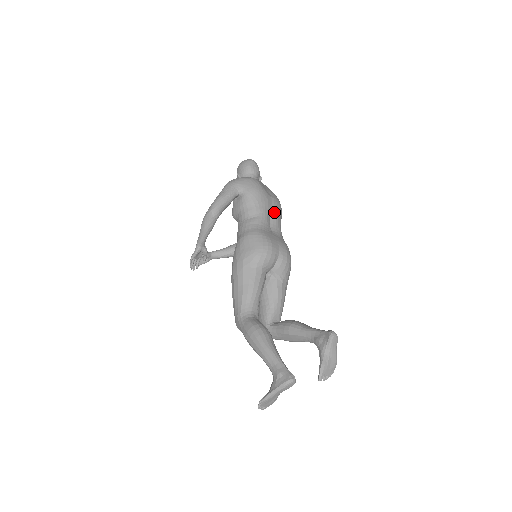
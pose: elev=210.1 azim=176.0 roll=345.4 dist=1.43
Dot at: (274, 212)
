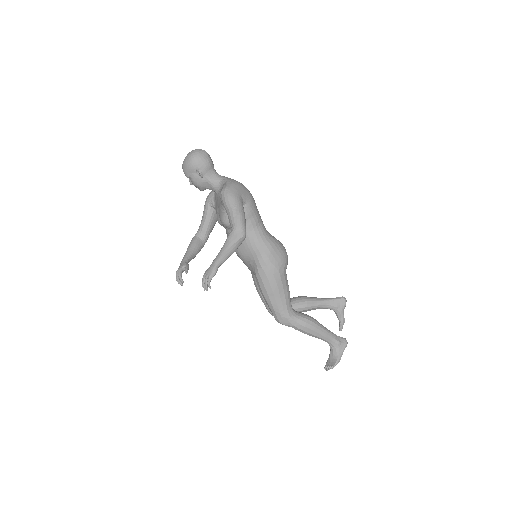
Dot at: occluded
